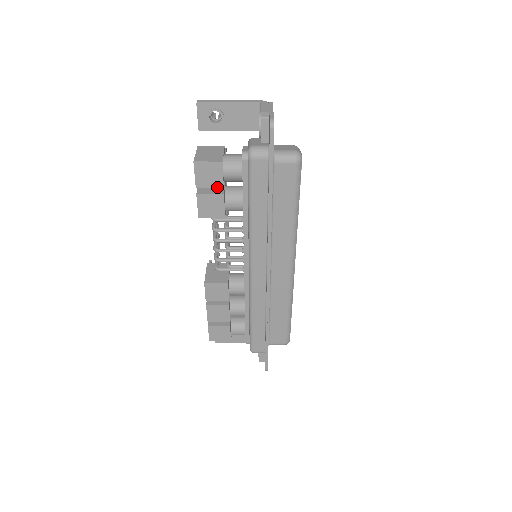
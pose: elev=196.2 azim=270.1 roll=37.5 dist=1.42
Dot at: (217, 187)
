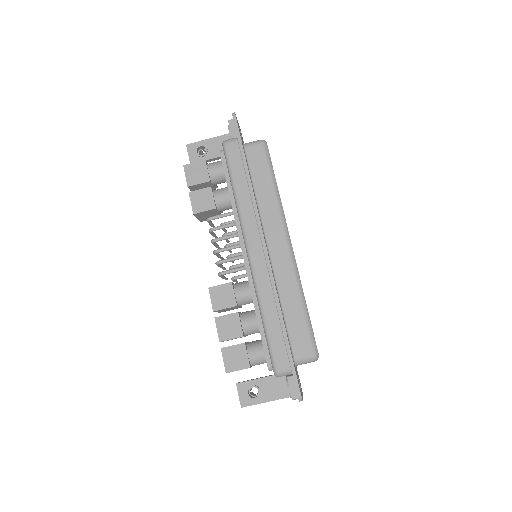
Dot at: (205, 182)
